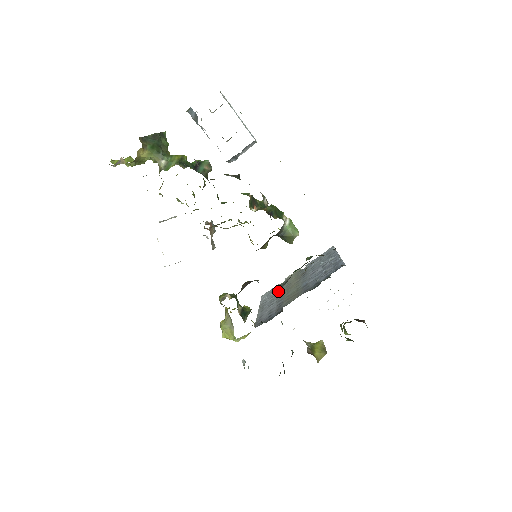
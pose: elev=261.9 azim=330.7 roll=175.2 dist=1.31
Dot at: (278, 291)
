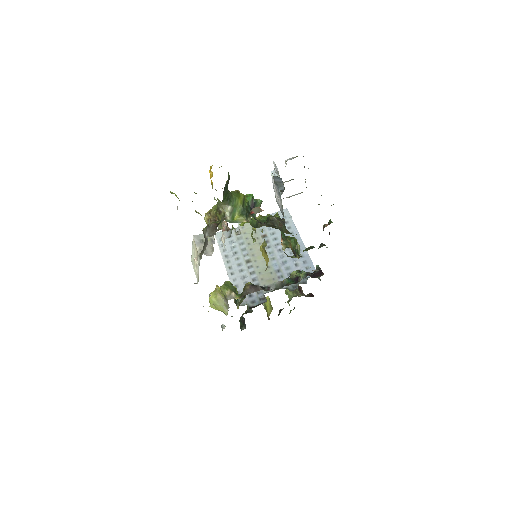
Dot at: (240, 247)
